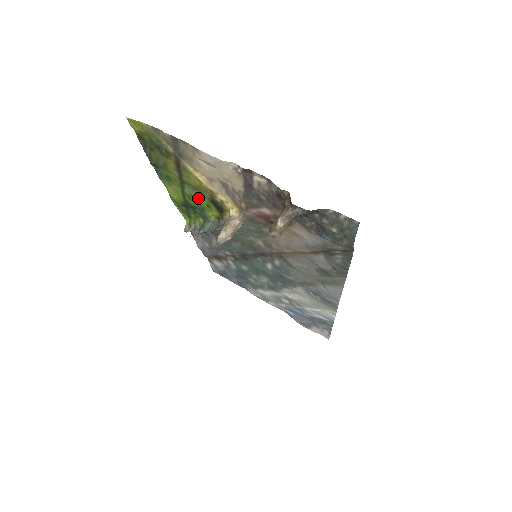
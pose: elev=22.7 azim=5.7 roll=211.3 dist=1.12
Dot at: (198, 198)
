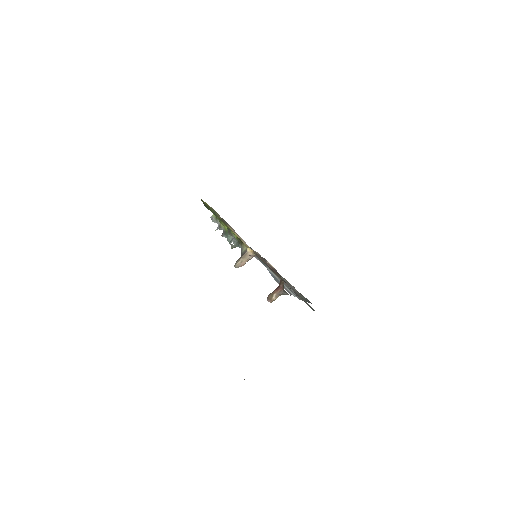
Dot at: occluded
